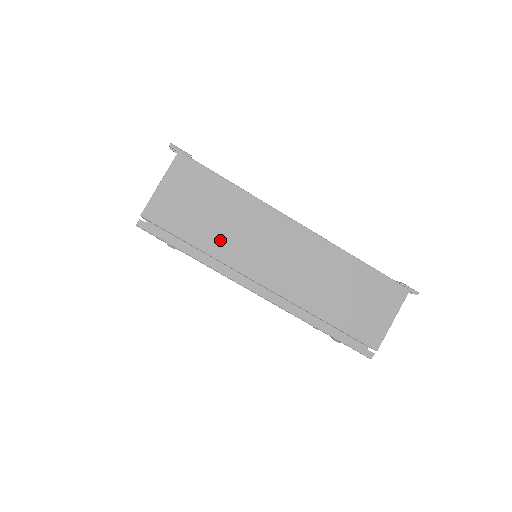
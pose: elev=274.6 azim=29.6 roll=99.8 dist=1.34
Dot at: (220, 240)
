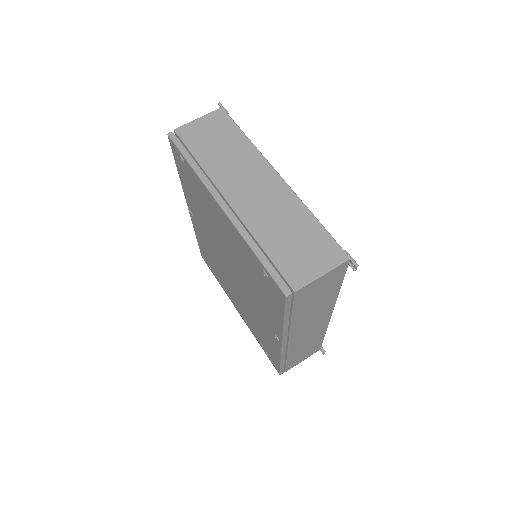
Dot at: (215, 162)
